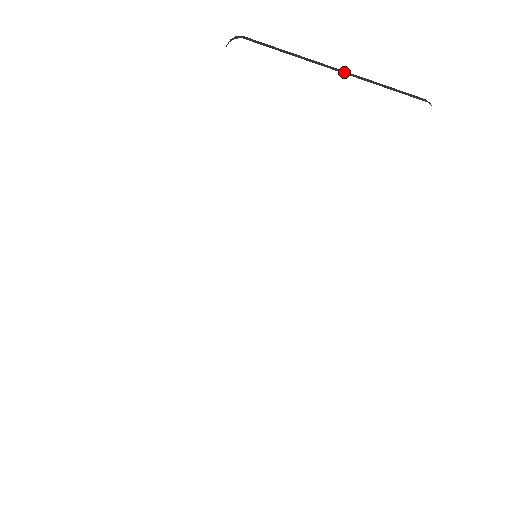
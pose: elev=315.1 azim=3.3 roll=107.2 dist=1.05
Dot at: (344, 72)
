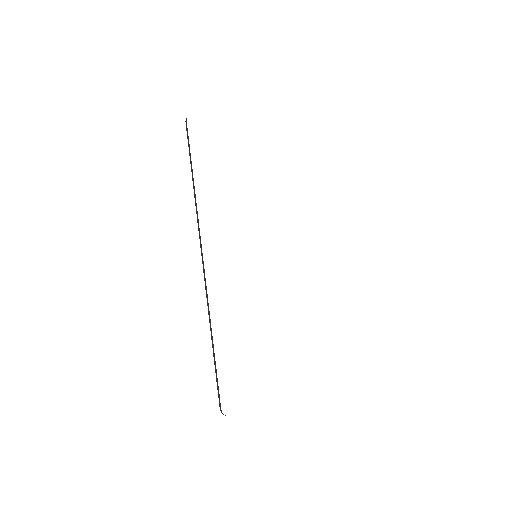
Dot at: occluded
